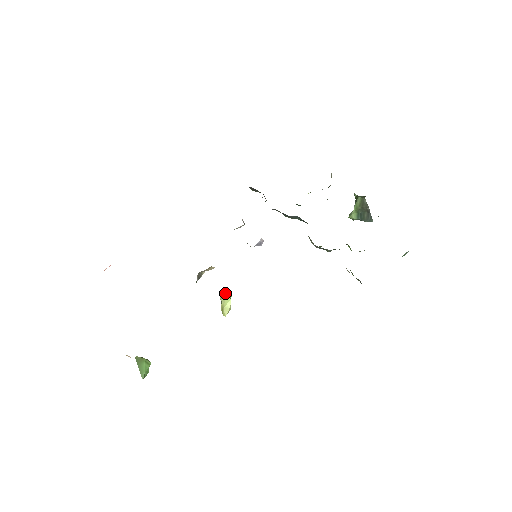
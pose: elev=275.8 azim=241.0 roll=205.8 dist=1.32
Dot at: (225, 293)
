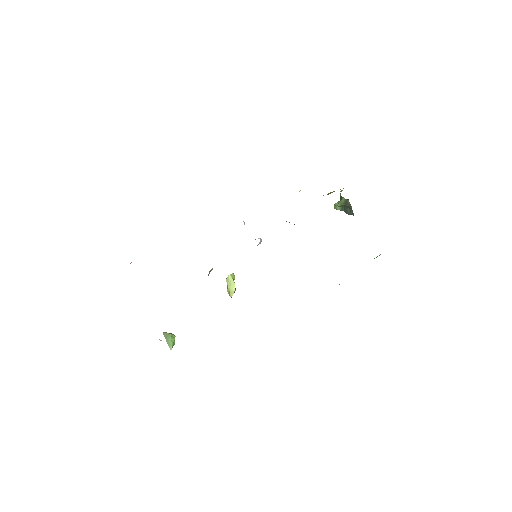
Dot at: (230, 279)
